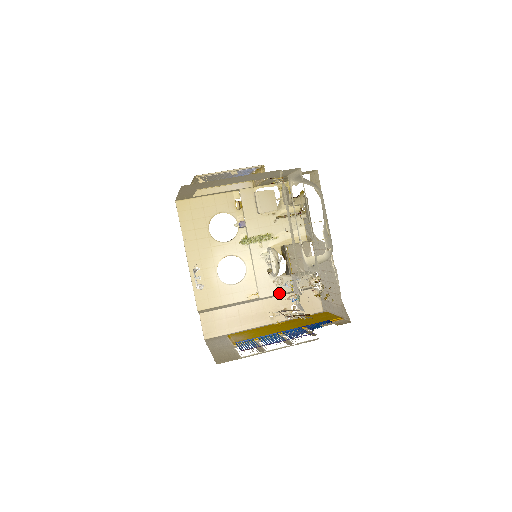
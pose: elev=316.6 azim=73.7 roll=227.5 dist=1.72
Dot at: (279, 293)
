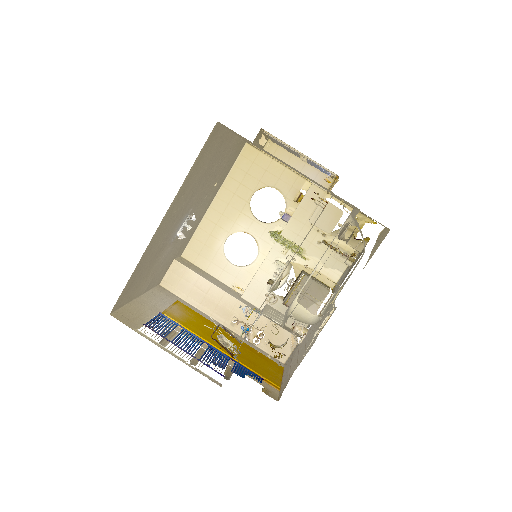
Dot at: occluded
